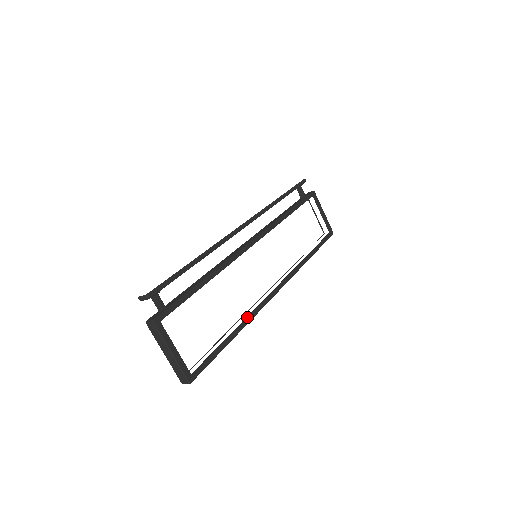
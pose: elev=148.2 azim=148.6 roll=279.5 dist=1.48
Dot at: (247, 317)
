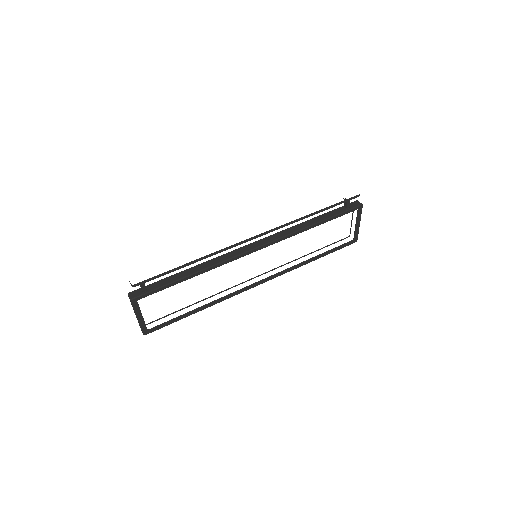
Dot at: (217, 300)
